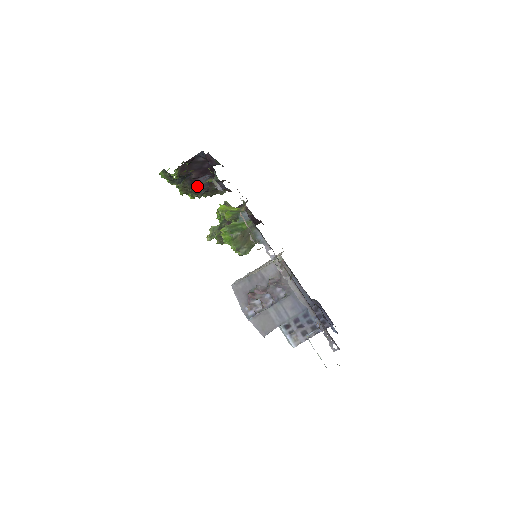
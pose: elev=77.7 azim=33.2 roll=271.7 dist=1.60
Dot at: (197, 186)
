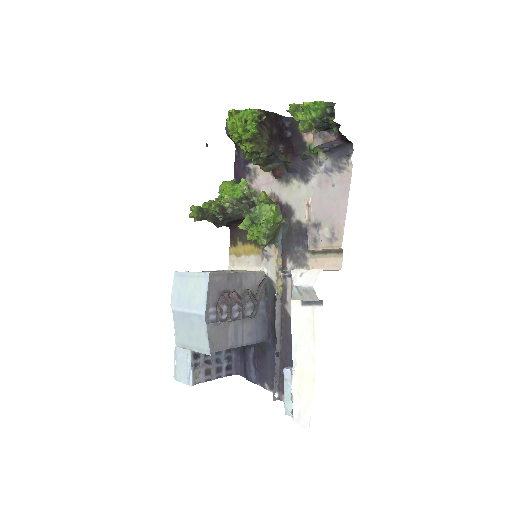
Dot at: (273, 144)
